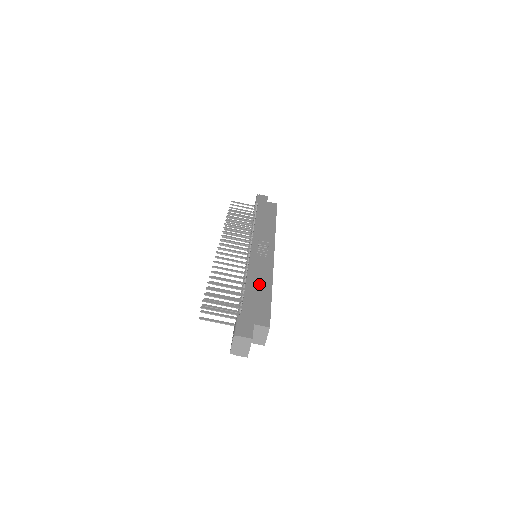
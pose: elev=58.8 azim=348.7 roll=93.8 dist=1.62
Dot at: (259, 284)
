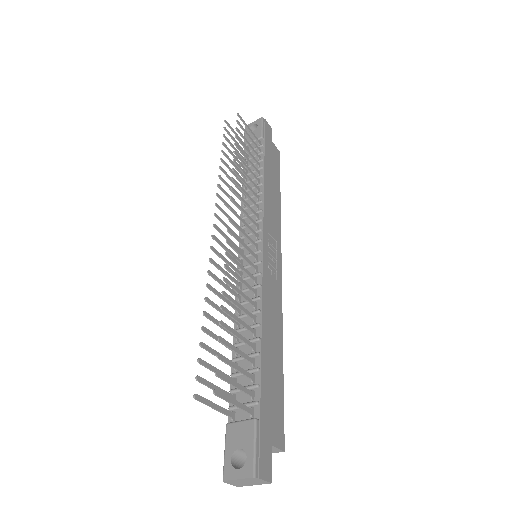
Dot at: (273, 343)
